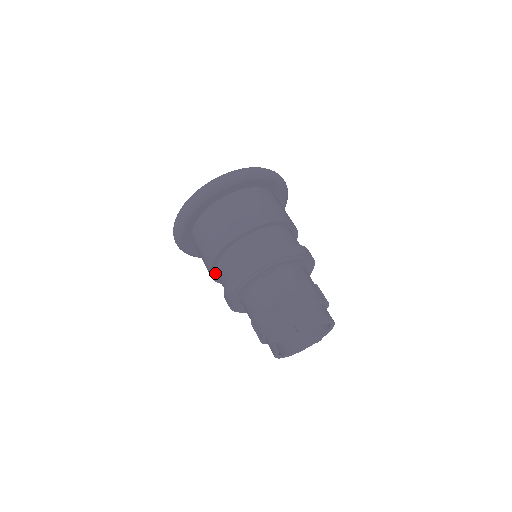
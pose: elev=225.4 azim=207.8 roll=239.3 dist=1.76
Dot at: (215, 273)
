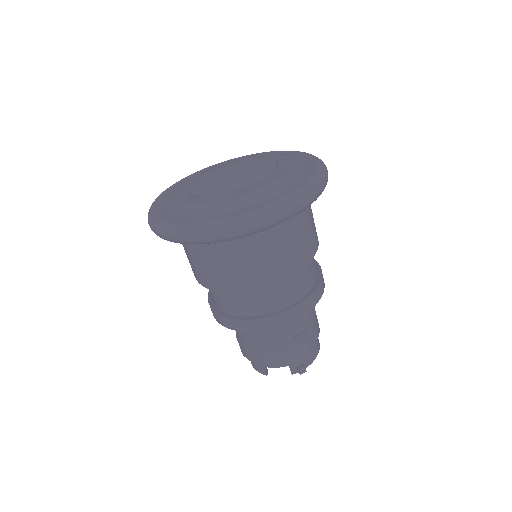
Dot at: occluded
